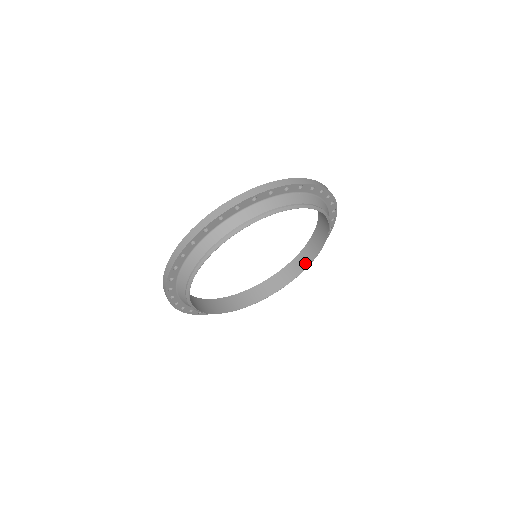
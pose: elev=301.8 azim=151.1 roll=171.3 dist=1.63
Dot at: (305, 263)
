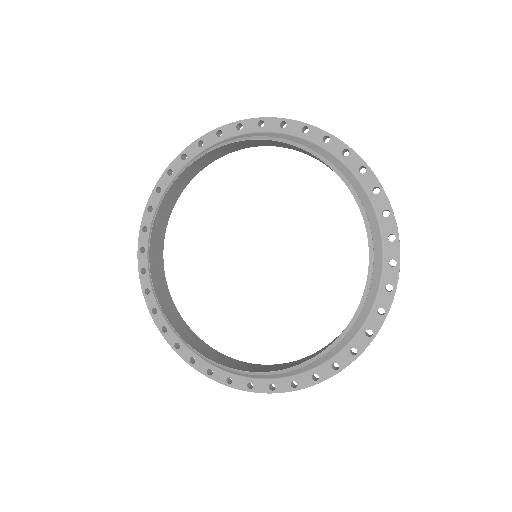
Dot at: (300, 362)
